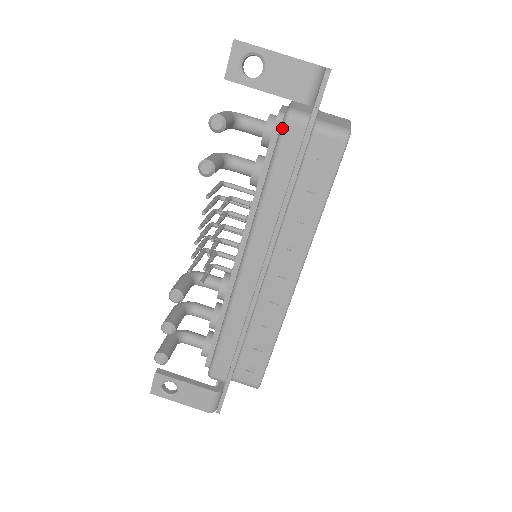
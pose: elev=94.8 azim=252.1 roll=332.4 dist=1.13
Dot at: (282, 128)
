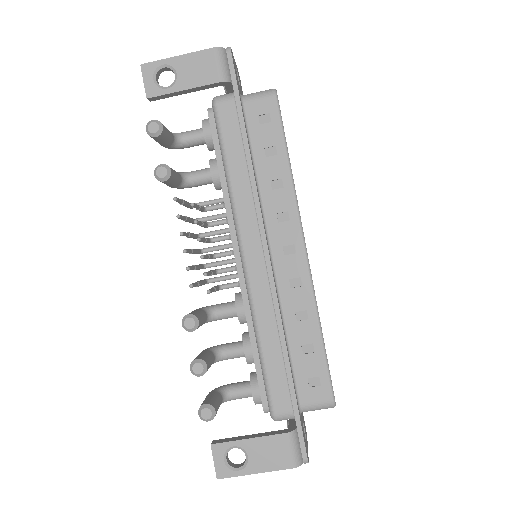
Dot at: (215, 114)
